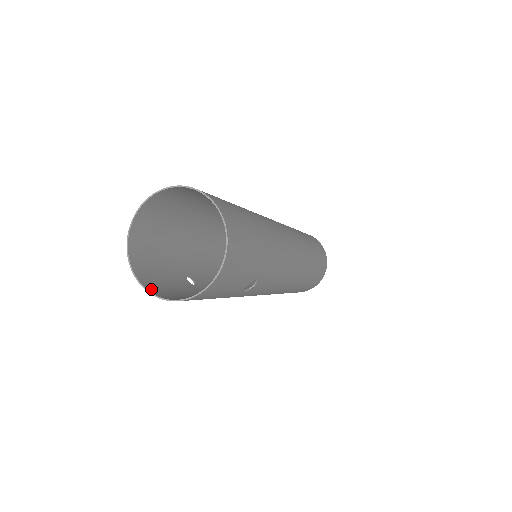
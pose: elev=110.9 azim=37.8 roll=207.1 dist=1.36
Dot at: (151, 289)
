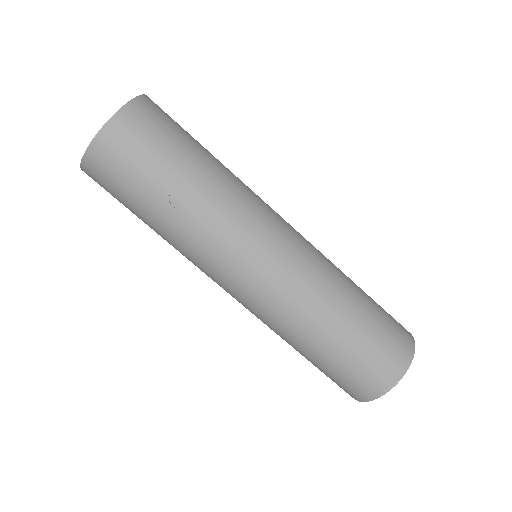
Dot at: occluded
